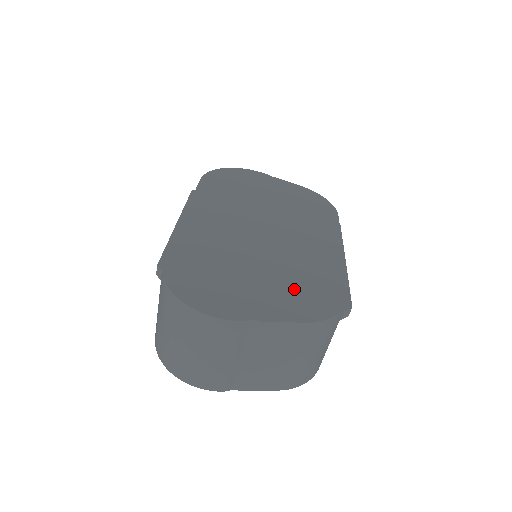
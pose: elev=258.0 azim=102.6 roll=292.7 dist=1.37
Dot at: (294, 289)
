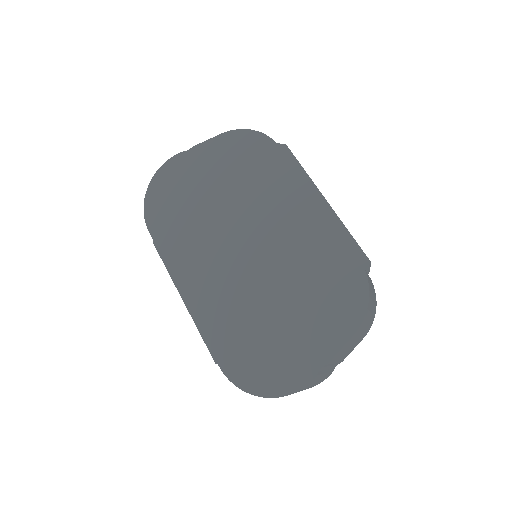
Dot at: (321, 302)
